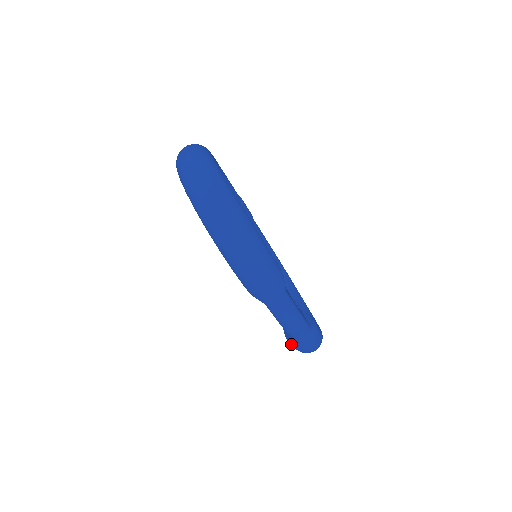
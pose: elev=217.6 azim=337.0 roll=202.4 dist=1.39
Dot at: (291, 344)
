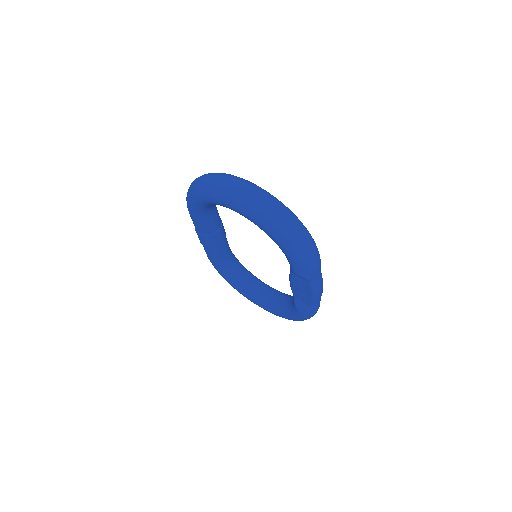
Dot at: (305, 314)
